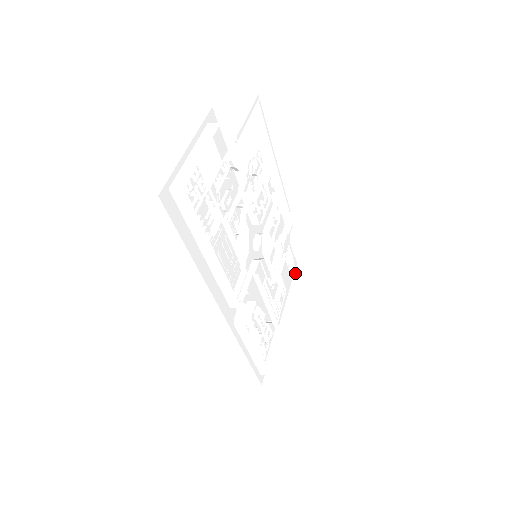
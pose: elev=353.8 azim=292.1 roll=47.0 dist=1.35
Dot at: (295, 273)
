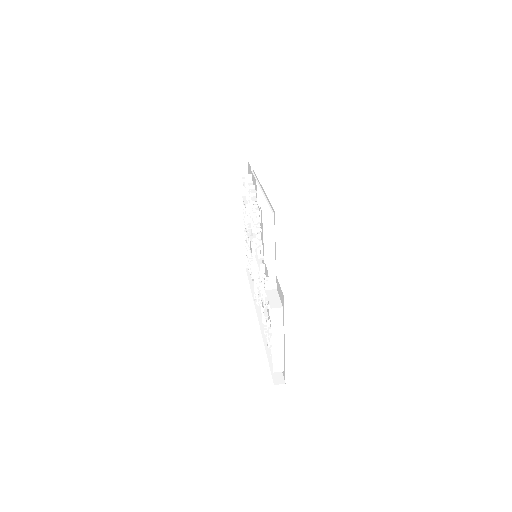
Dot at: (241, 172)
